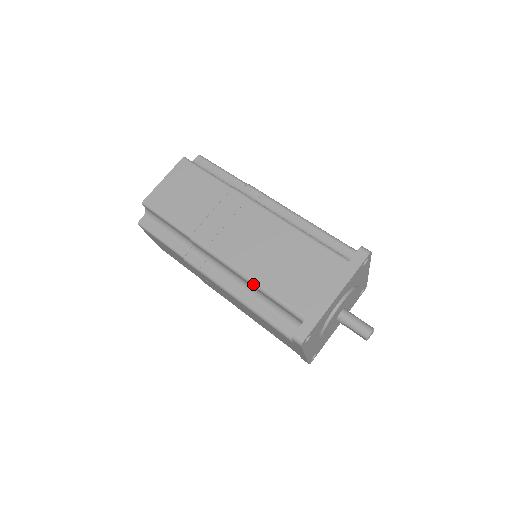
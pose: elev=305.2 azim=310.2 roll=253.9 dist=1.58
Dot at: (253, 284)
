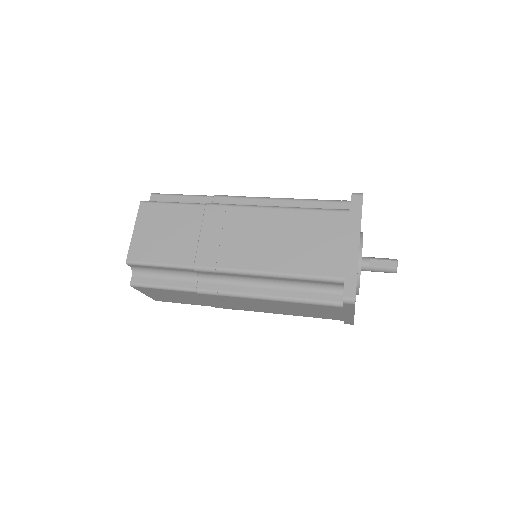
Dot at: (292, 199)
